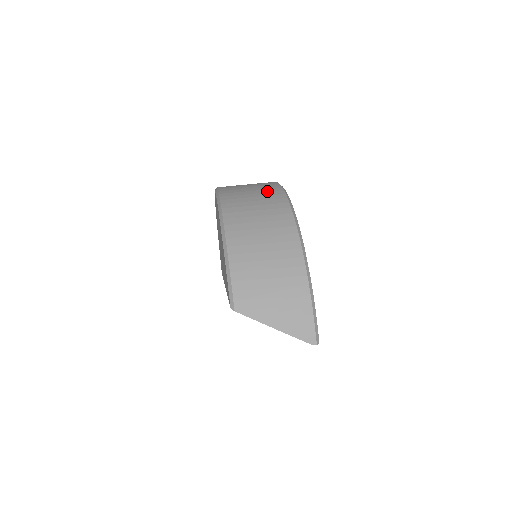
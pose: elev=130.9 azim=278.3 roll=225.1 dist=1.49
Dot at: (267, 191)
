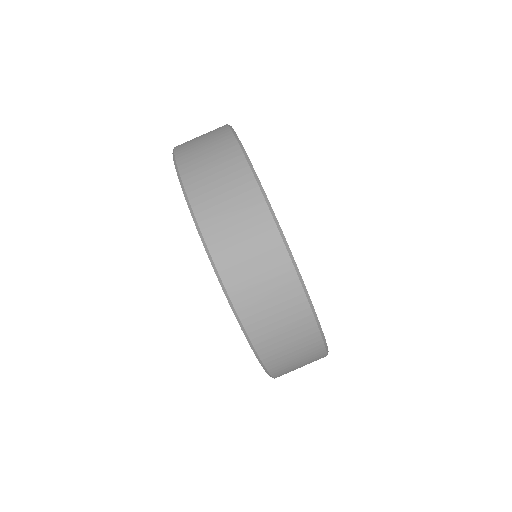
Dot at: (296, 319)
